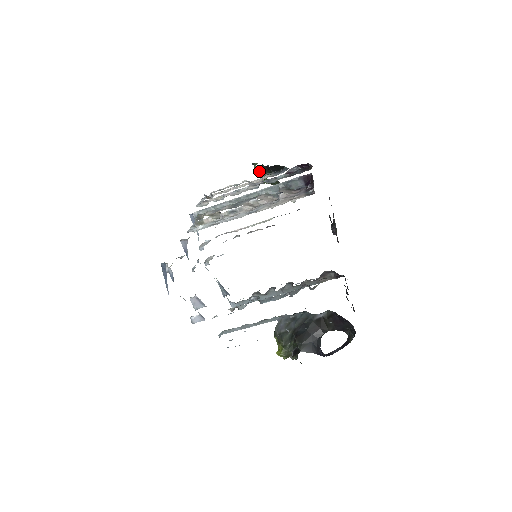
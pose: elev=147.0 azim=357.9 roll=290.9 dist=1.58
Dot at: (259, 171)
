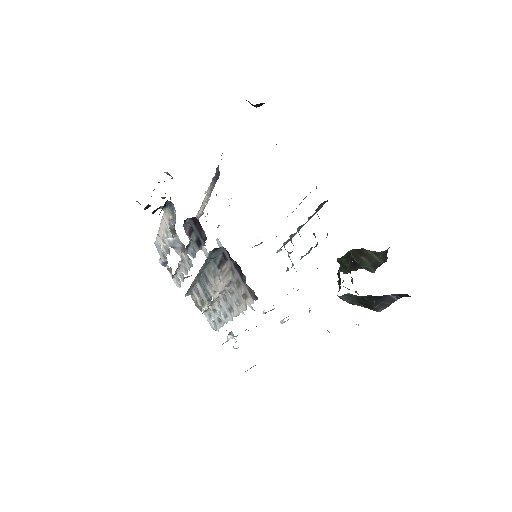
Dot at: occluded
